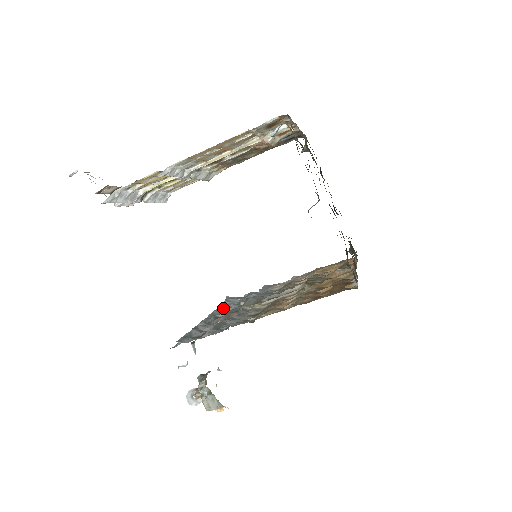
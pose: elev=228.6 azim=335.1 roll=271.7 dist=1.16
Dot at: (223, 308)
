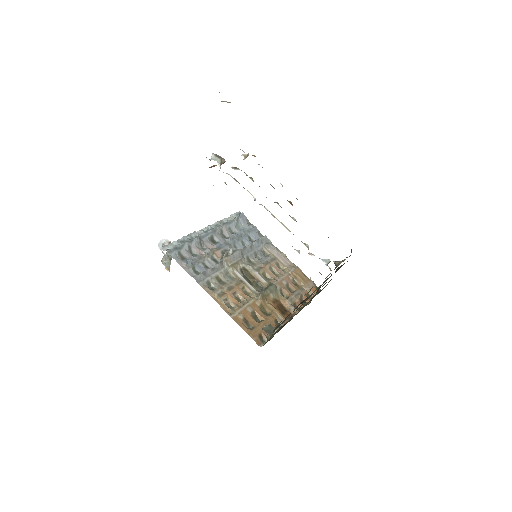
Dot at: (227, 227)
